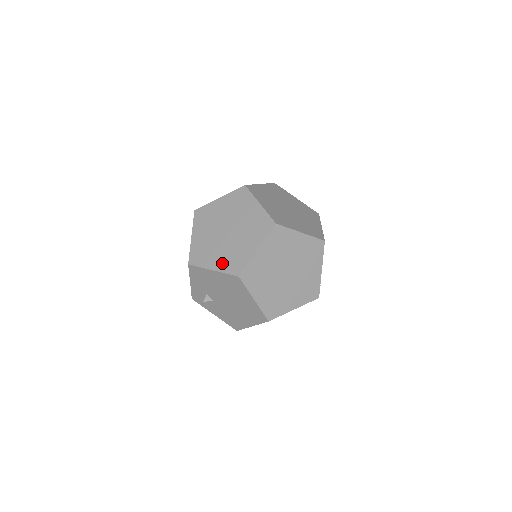
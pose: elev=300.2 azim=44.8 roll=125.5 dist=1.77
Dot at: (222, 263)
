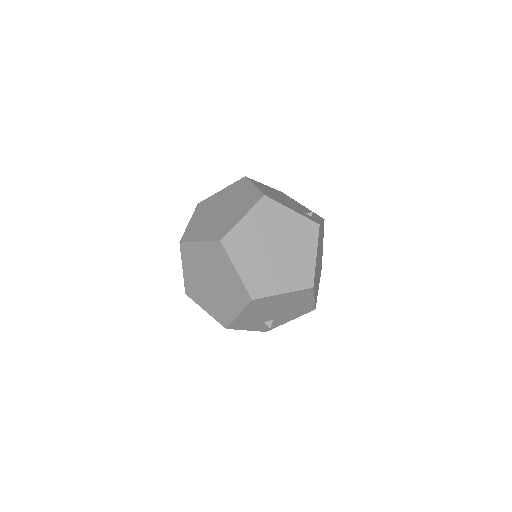
Dot at: (235, 304)
